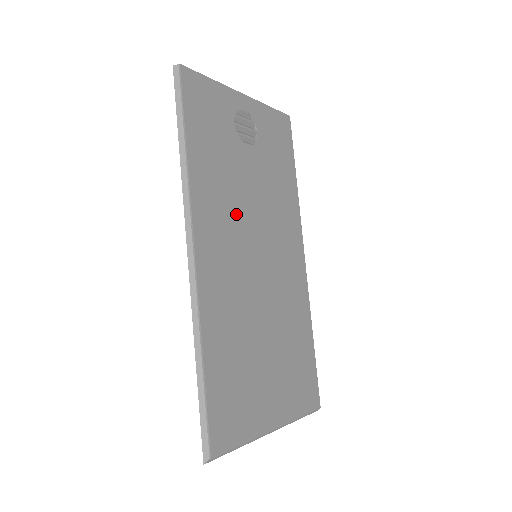
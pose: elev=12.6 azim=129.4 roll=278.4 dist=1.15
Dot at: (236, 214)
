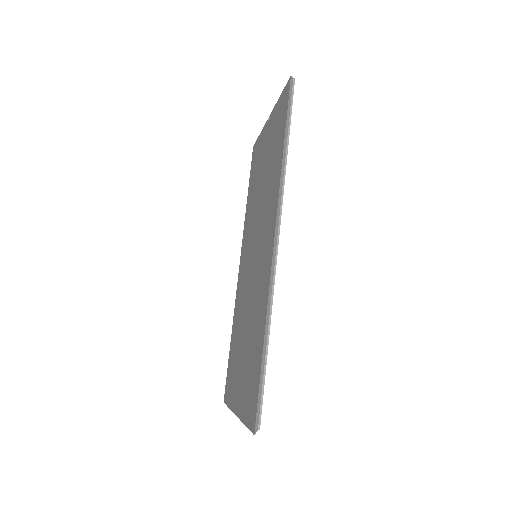
Dot at: occluded
